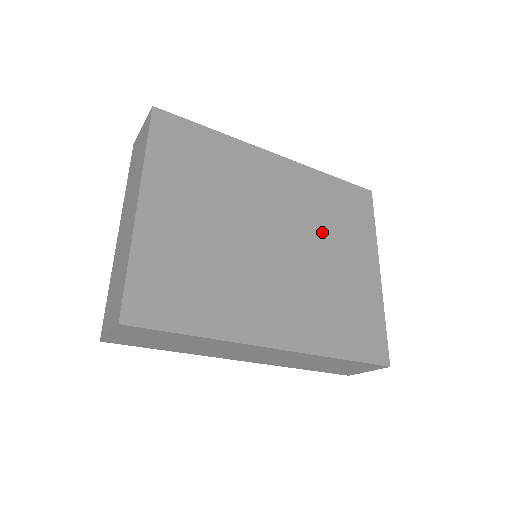
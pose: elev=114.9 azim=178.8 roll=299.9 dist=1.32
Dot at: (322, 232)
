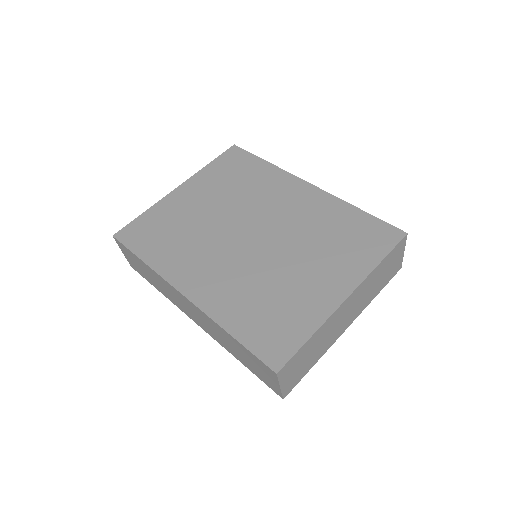
Dot at: (304, 244)
